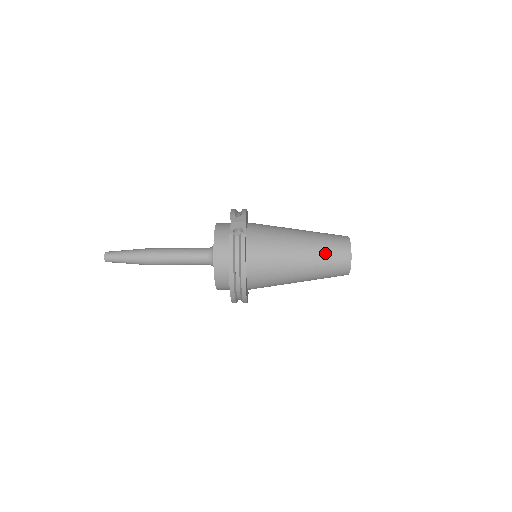
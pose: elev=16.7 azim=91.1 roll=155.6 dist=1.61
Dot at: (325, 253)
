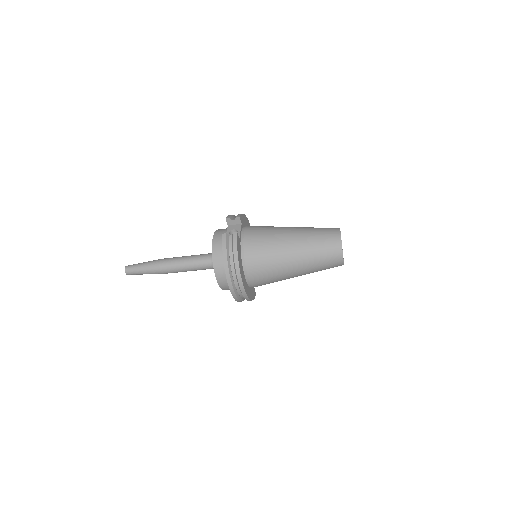
Dot at: (315, 244)
